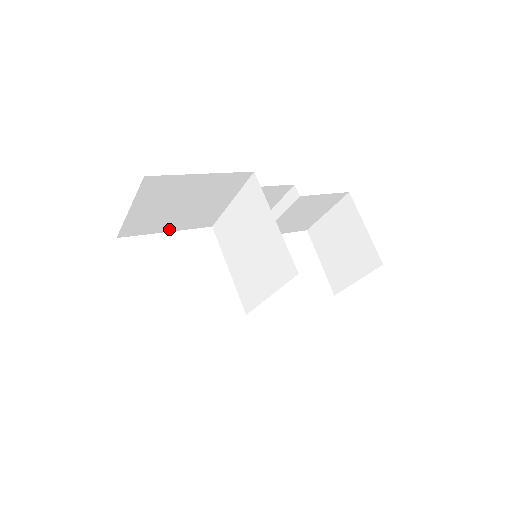
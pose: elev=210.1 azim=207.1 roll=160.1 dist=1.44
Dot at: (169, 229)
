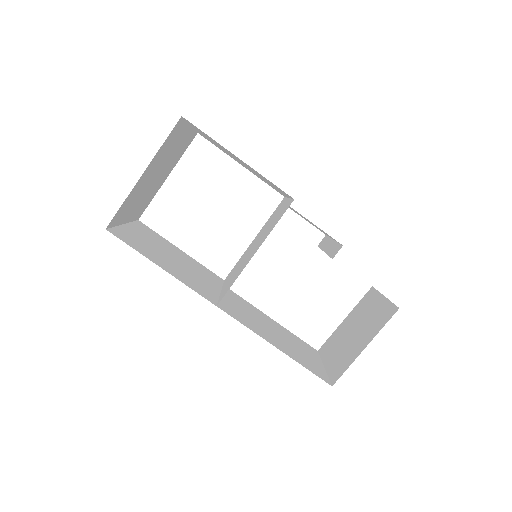
Dot at: (242, 165)
